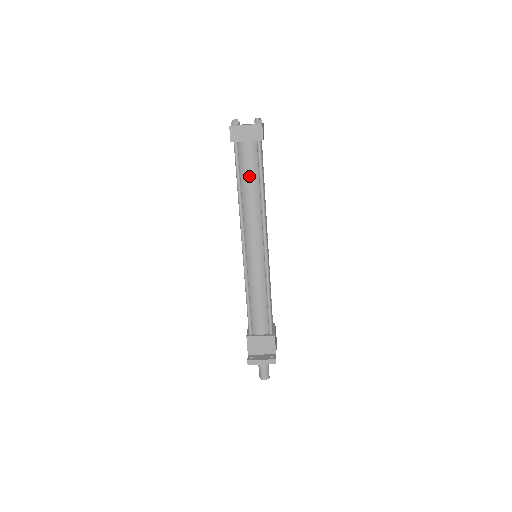
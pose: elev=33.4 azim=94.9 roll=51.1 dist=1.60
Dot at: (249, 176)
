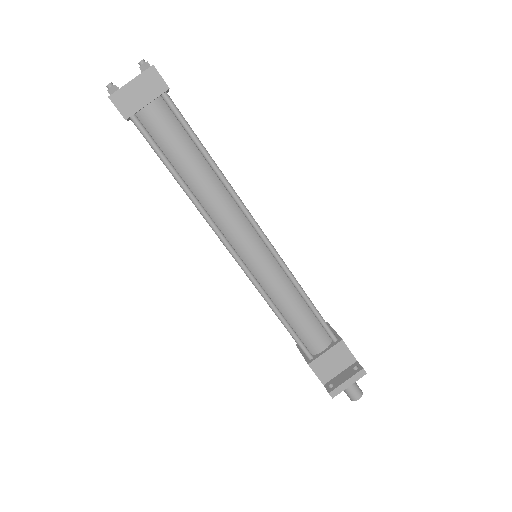
Dot at: (182, 153)
